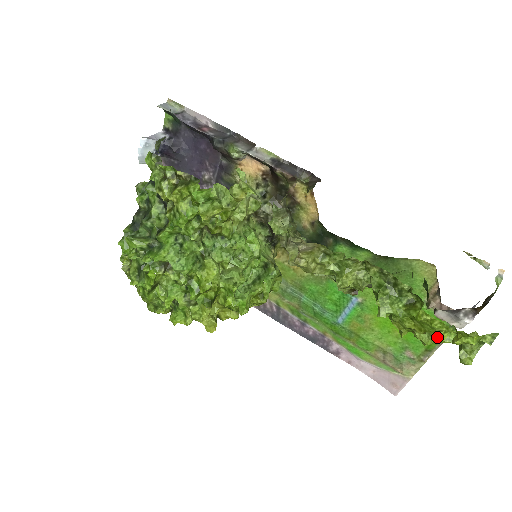
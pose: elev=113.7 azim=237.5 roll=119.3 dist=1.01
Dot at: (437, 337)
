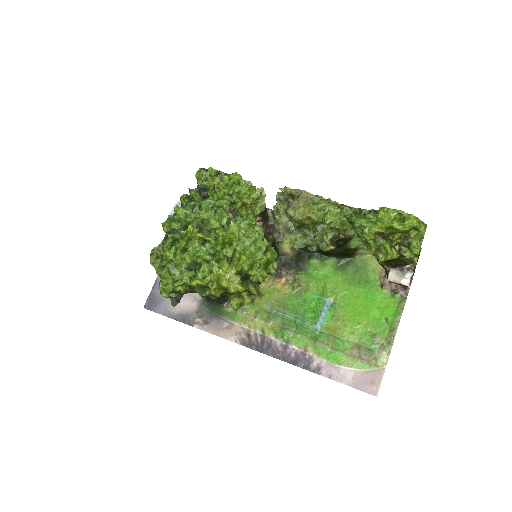
Dot at: (393, 222)
